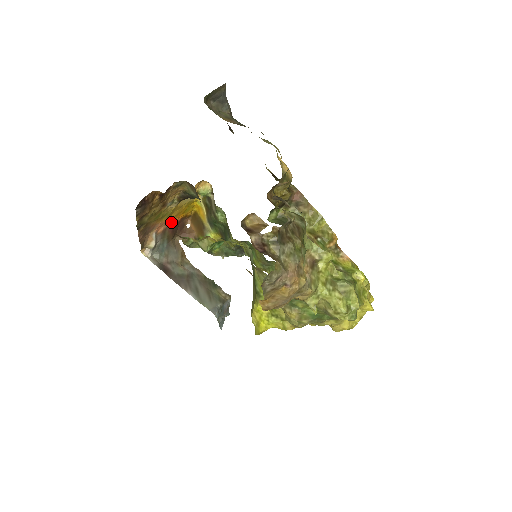
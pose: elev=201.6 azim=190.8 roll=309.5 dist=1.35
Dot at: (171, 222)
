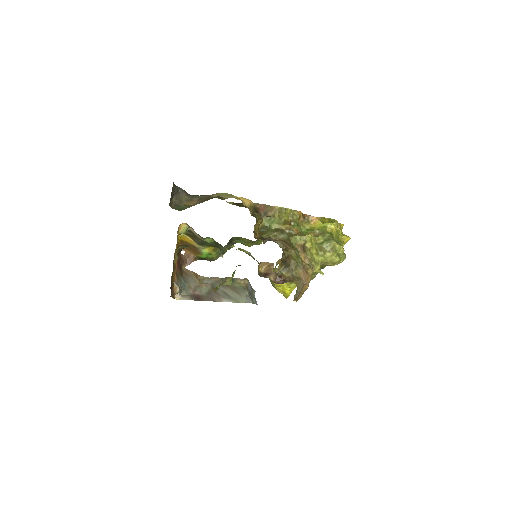
Dot at: occluded
